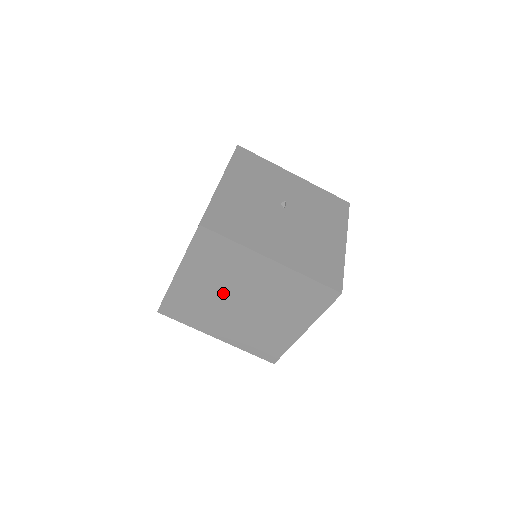
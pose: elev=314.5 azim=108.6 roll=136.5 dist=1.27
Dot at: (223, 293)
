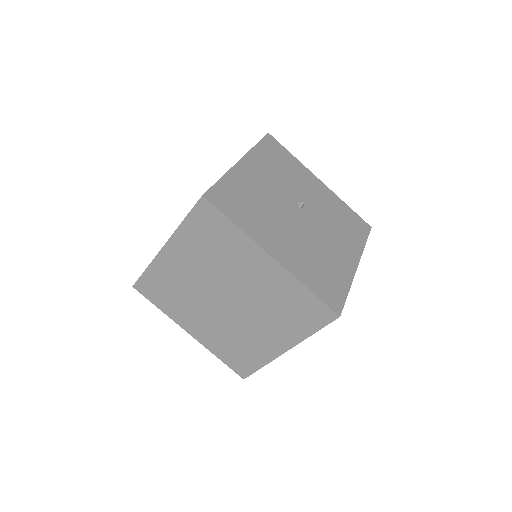
Dot at: (209, 283)
